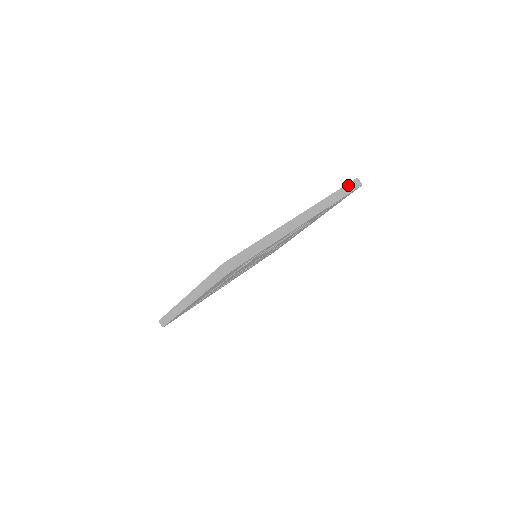
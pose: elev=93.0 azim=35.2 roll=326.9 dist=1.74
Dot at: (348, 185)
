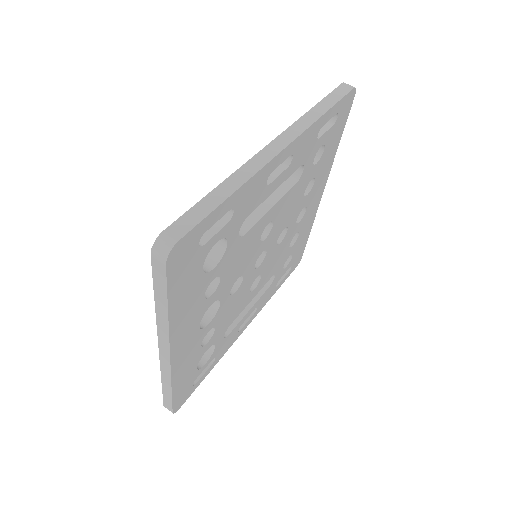
Dot at: (333, 92)
